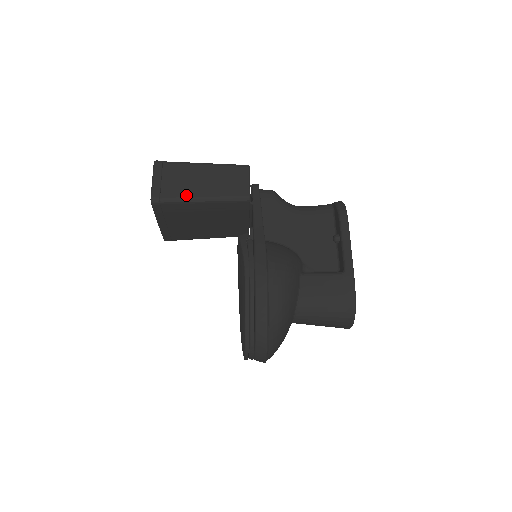
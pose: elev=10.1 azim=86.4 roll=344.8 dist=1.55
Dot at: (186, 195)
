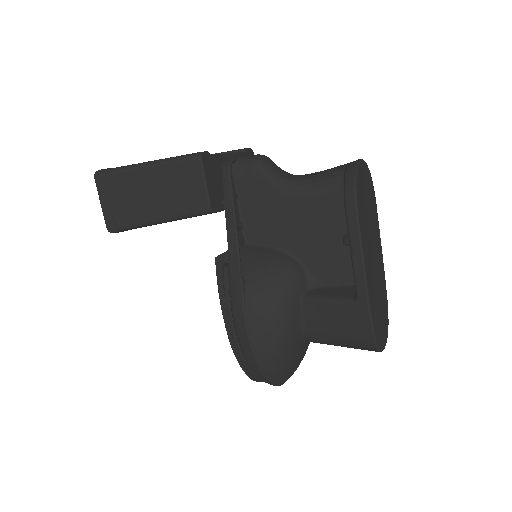
Dot at: (139, 219)
